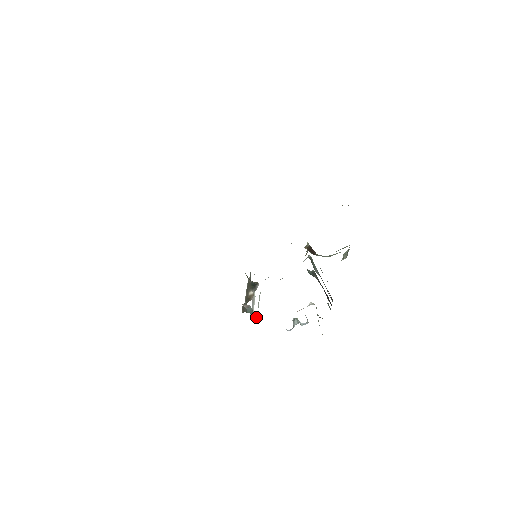
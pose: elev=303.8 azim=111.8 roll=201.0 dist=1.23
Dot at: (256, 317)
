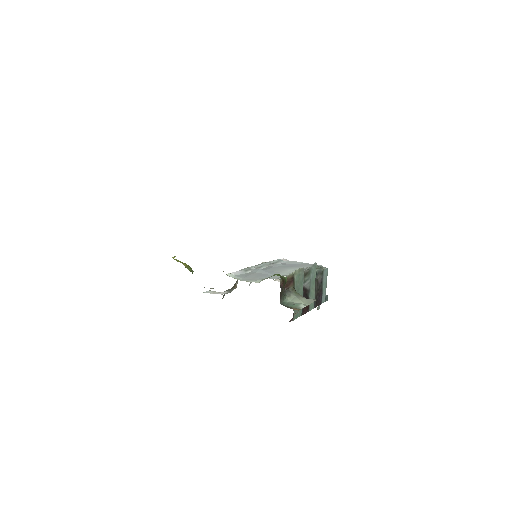
Dot at: occluded
